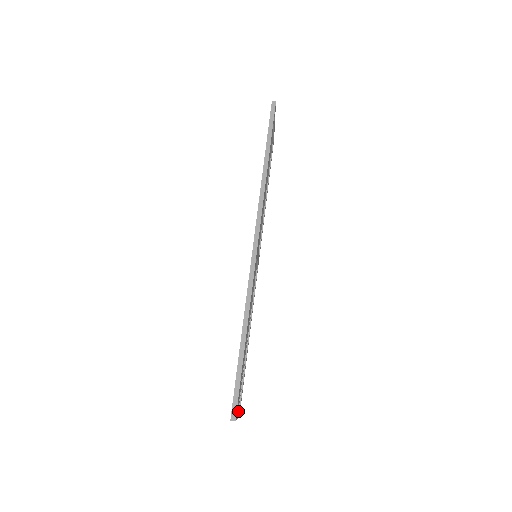
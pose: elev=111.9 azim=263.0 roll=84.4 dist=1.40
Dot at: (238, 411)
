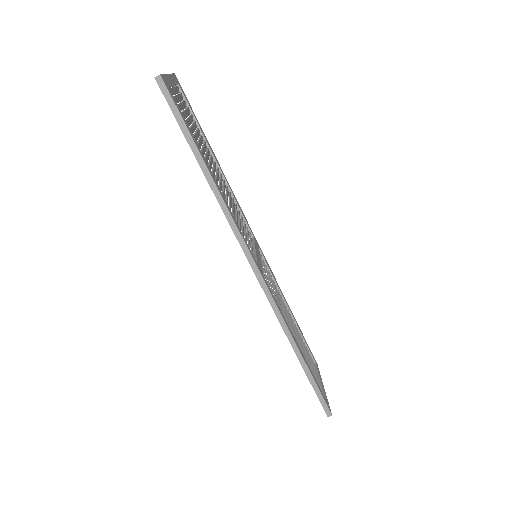
Dot at: (322, 384)
